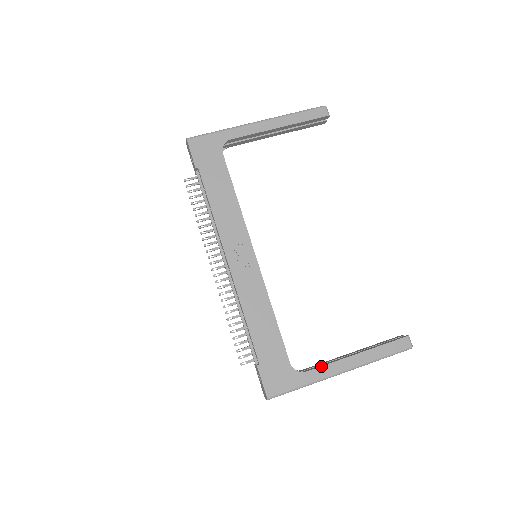
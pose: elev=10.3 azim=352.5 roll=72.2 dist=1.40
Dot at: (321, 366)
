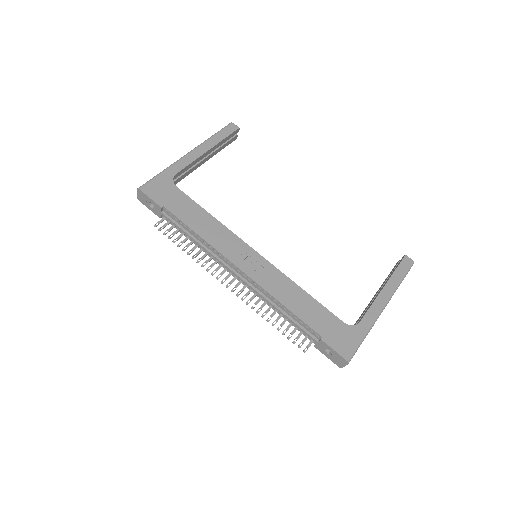
Dot at: (367, 311)
